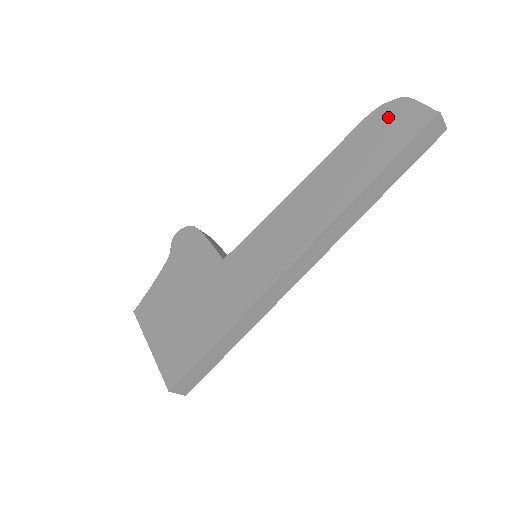
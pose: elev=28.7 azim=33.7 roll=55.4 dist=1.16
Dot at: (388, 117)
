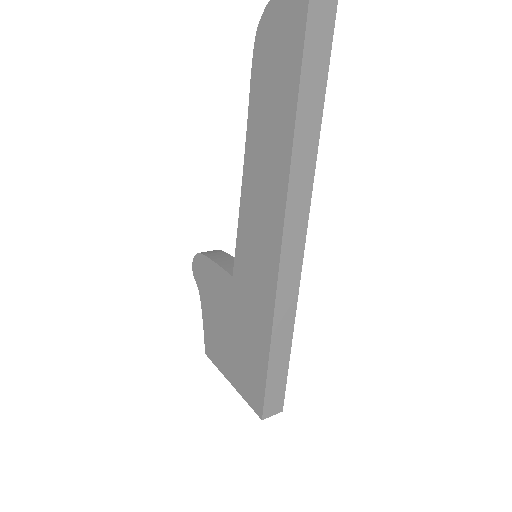
Dot at: (270, 36)
